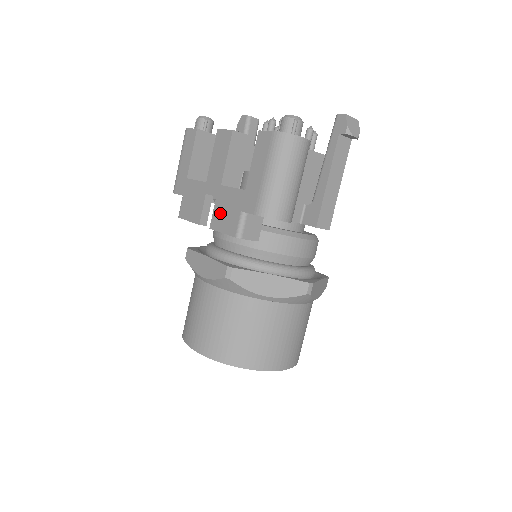
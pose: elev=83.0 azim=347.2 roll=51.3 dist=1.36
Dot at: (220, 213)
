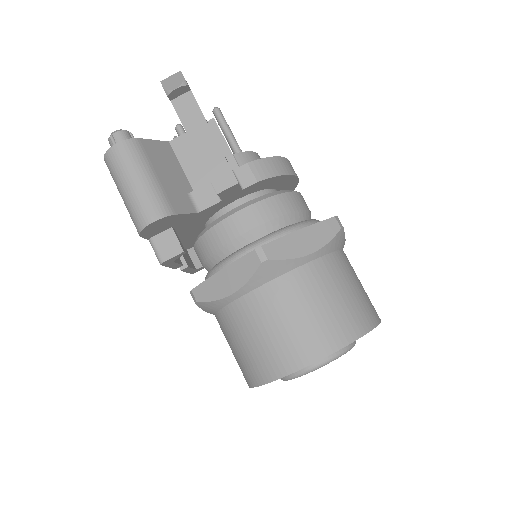
Dot at: occluded
